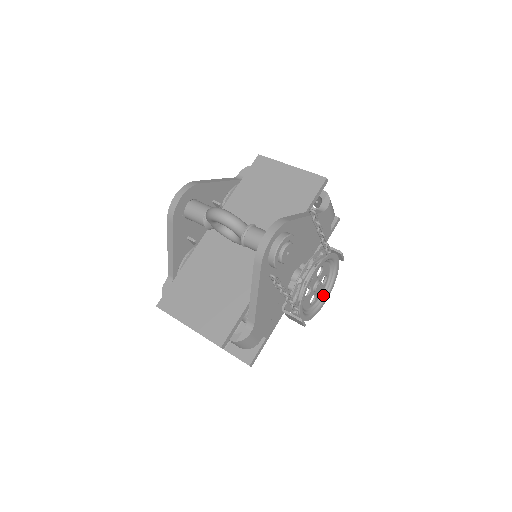
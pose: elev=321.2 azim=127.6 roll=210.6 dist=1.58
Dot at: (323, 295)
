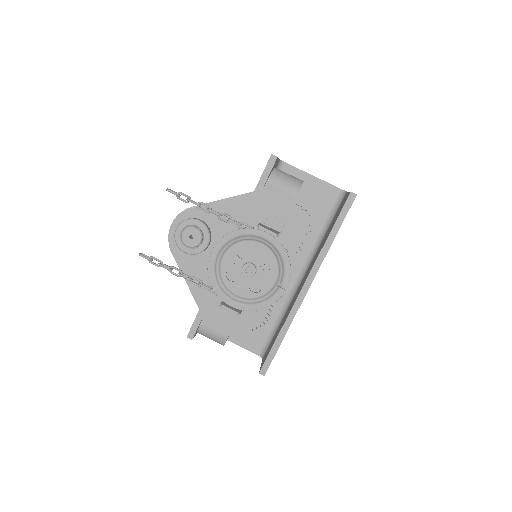
Dot at: (278, 282)
